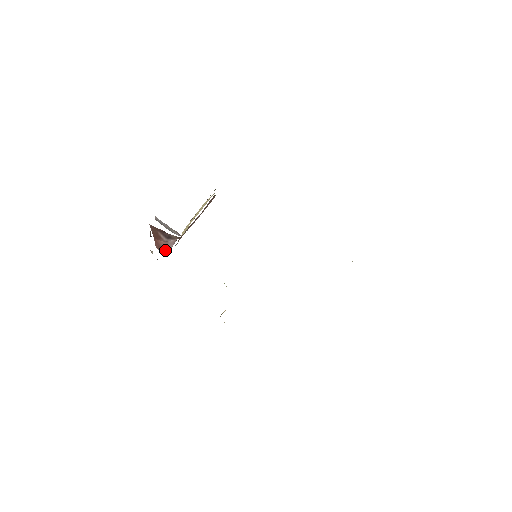
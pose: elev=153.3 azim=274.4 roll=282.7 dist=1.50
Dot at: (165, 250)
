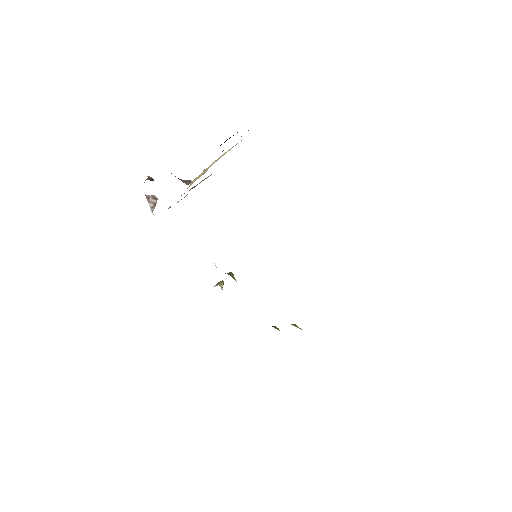
Dot at: occluded
